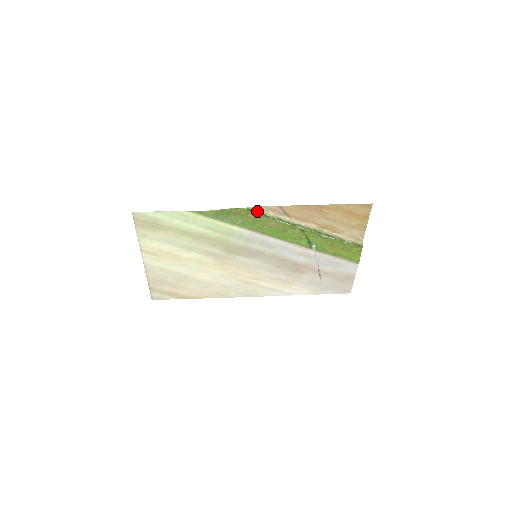
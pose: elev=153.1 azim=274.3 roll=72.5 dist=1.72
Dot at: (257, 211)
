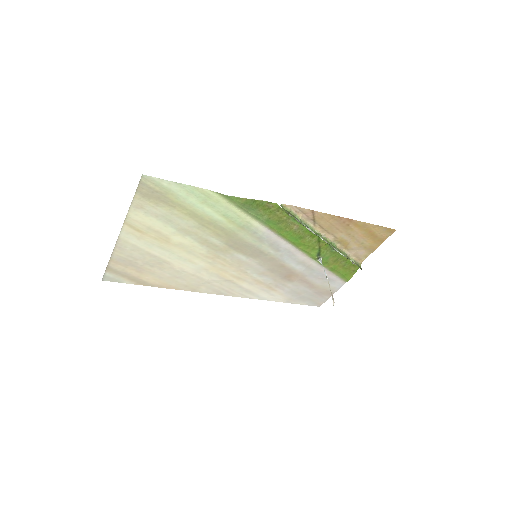
Dot at: (289, 210)
